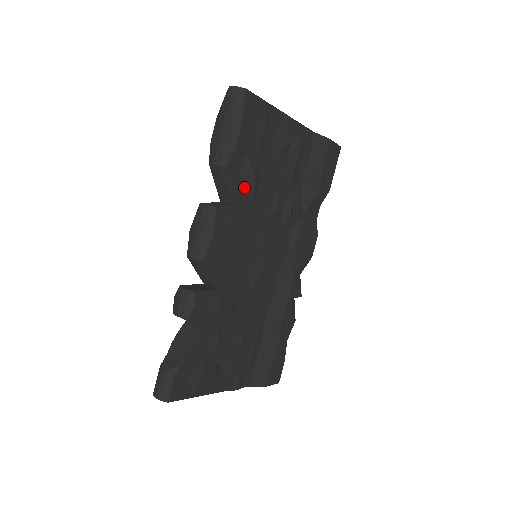
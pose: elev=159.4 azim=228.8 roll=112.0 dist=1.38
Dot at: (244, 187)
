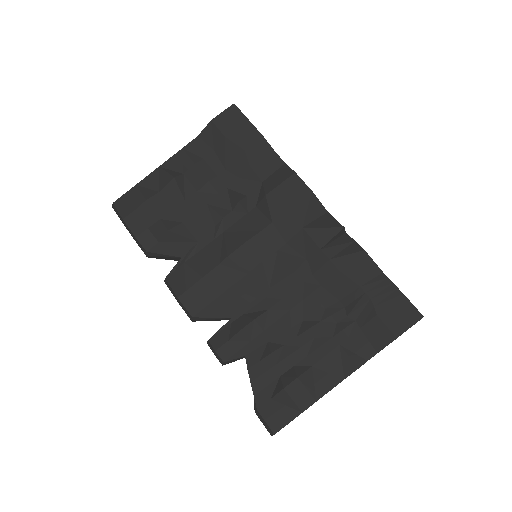
Dot at: (175, 242)
